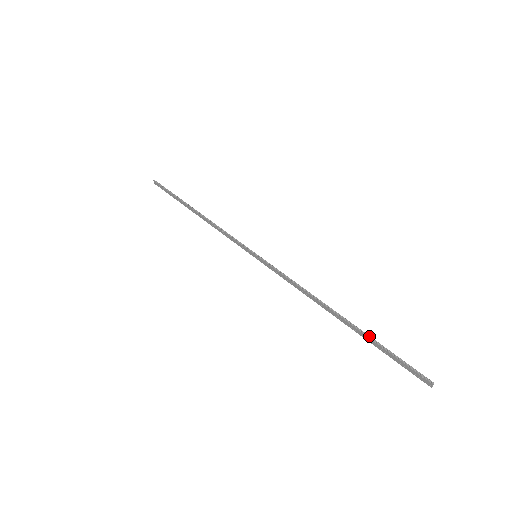
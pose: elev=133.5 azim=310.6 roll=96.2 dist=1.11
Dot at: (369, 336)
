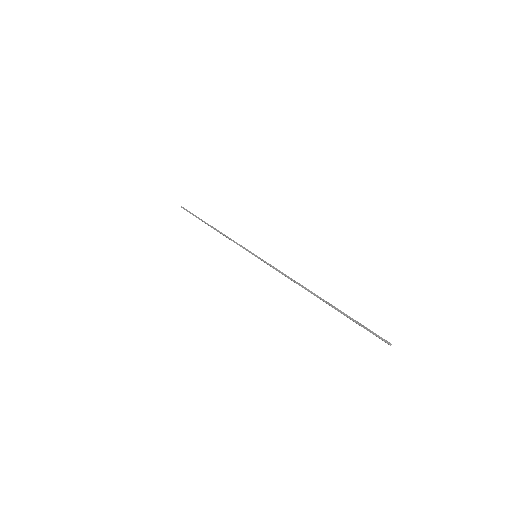
Dot at: (339, 310)
